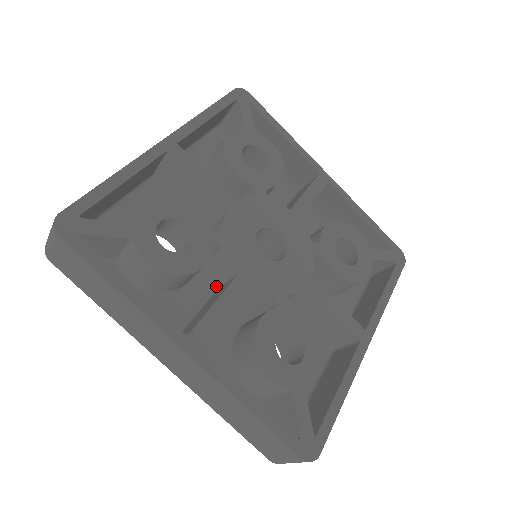
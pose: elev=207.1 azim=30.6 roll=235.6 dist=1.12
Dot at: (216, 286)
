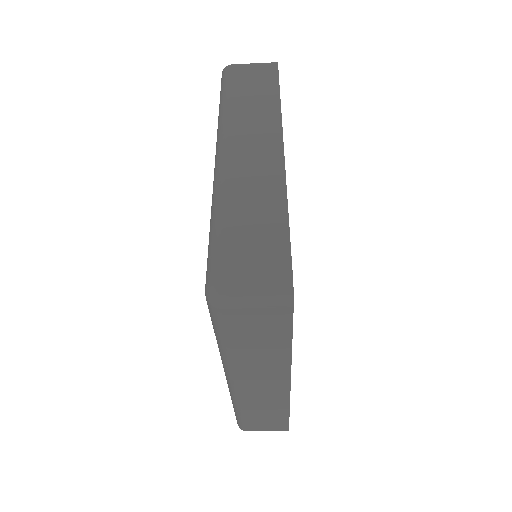
Dot at: occluded
